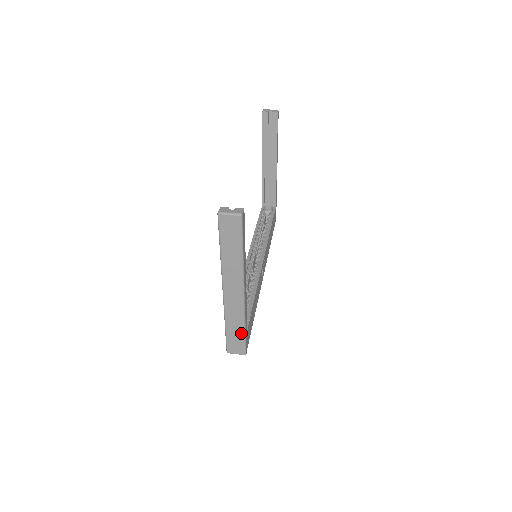
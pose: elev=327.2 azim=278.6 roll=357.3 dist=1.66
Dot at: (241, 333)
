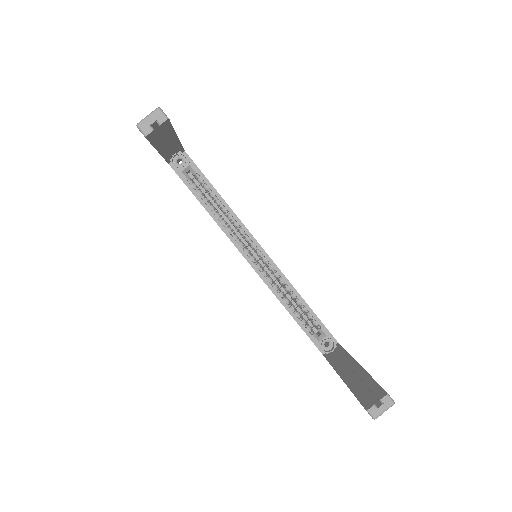
Dot at: occluded
